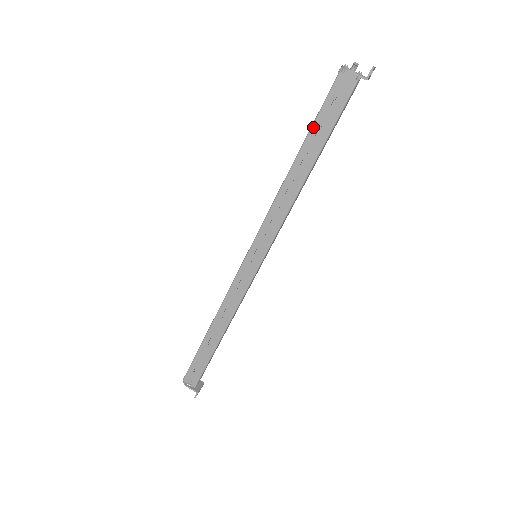
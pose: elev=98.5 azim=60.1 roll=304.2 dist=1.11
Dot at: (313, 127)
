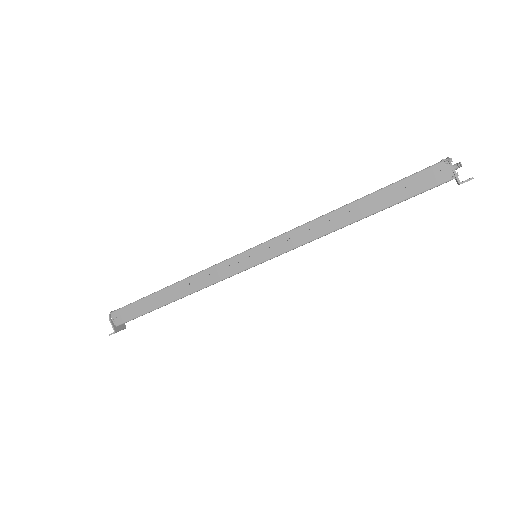
Dot at: (387, 188)
